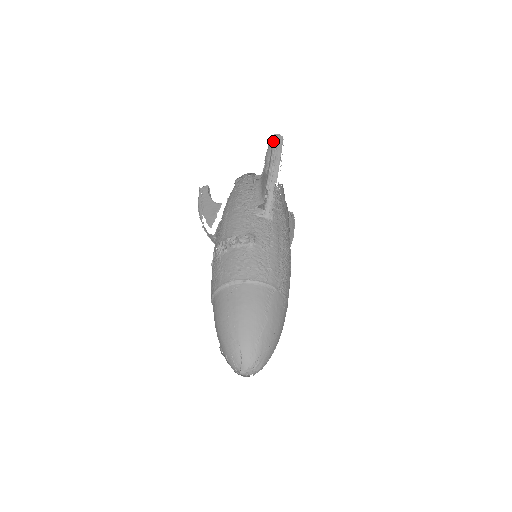
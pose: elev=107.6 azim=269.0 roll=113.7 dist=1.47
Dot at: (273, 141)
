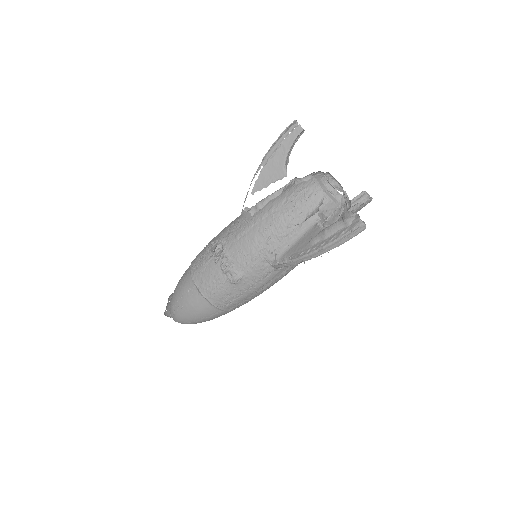
Dot at: (346, 230)
